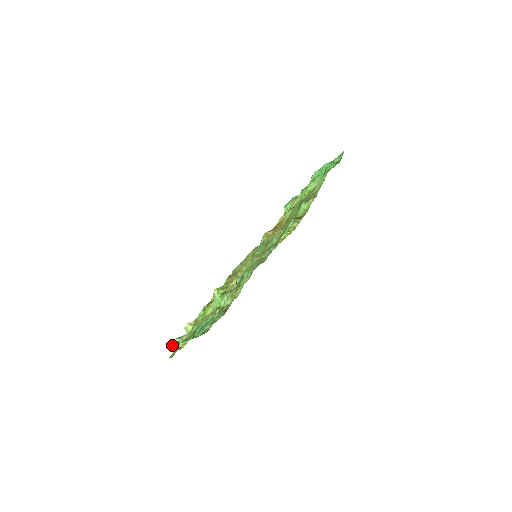
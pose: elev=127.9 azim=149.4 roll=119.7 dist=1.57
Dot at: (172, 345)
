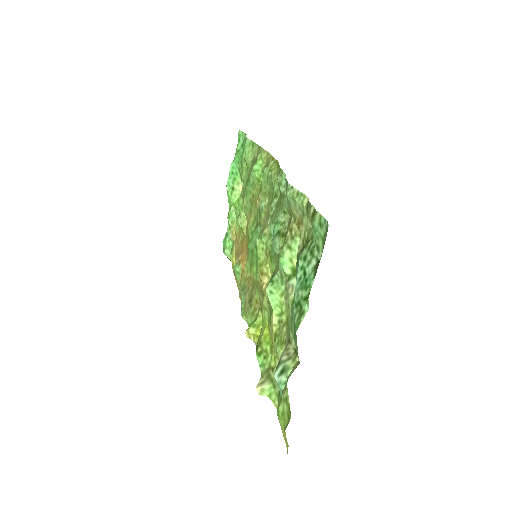
Dot at: (279, 382)
